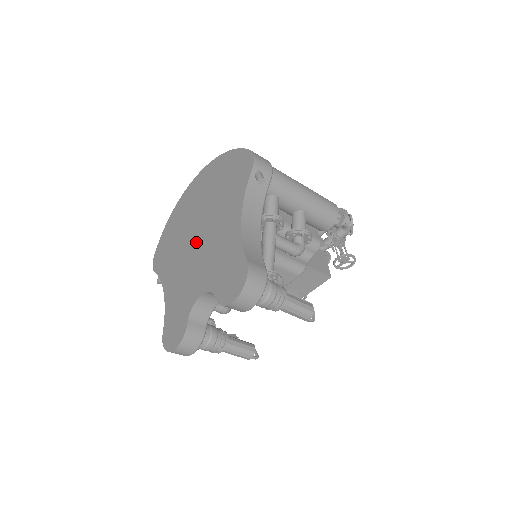
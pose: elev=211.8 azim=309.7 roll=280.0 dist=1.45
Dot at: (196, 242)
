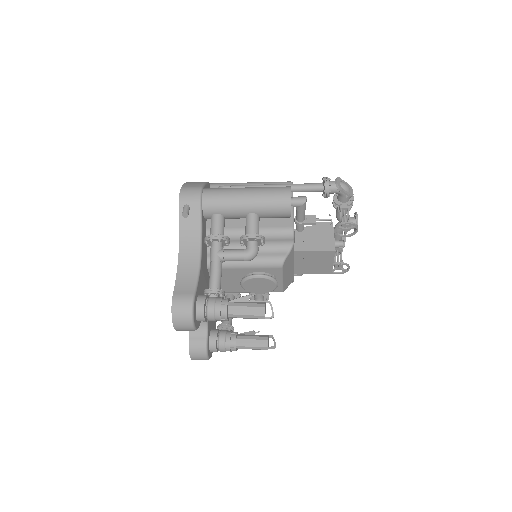
Dot at: occluded
